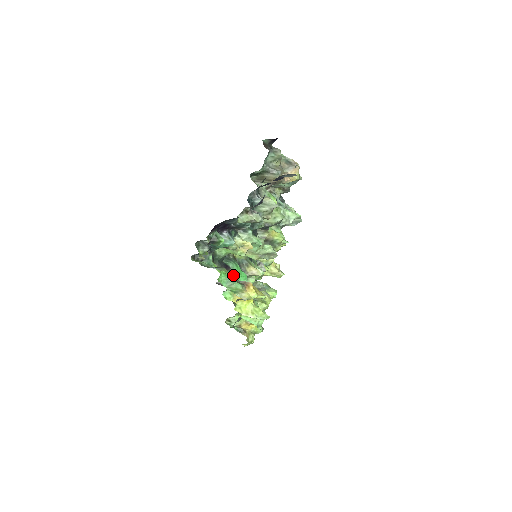
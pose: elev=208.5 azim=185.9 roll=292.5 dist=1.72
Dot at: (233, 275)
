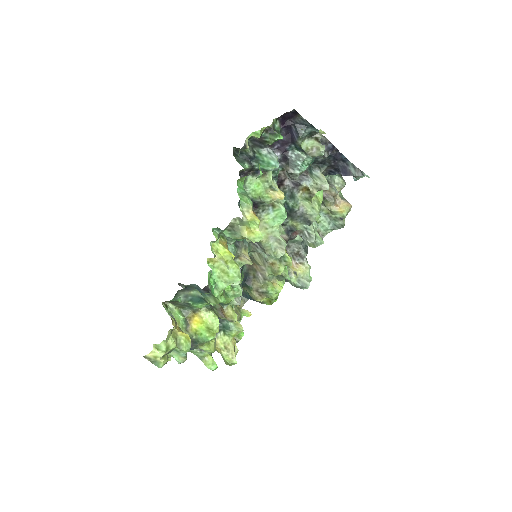
Dot at: (262, 173)
